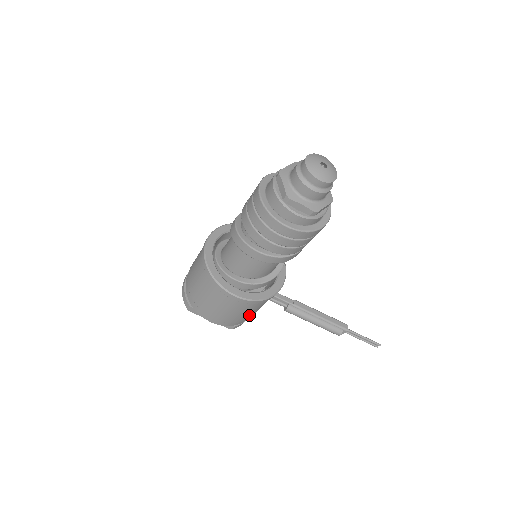
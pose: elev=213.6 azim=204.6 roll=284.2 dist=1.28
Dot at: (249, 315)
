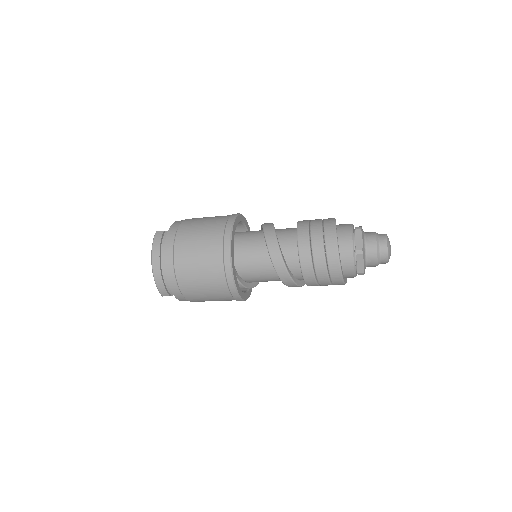
Dot at: occluded
